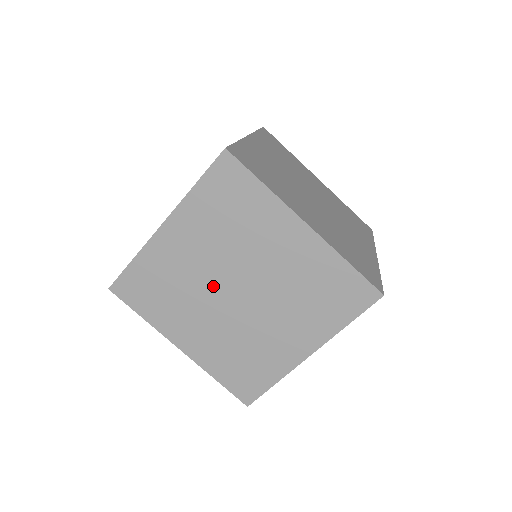
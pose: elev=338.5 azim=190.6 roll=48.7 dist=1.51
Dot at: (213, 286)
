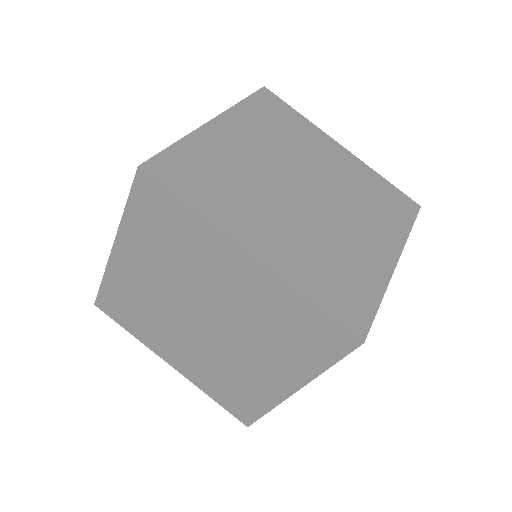
Dot at: (278, 181)
